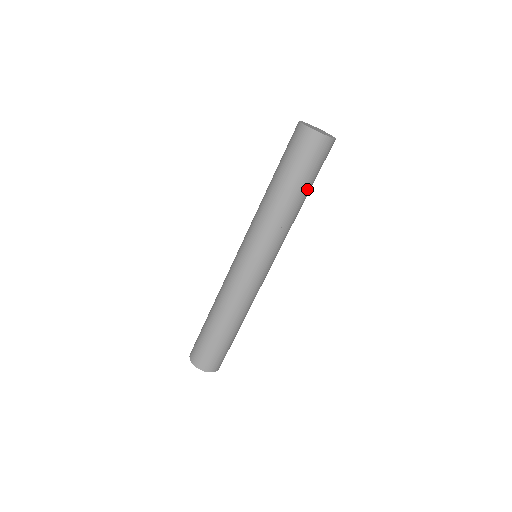
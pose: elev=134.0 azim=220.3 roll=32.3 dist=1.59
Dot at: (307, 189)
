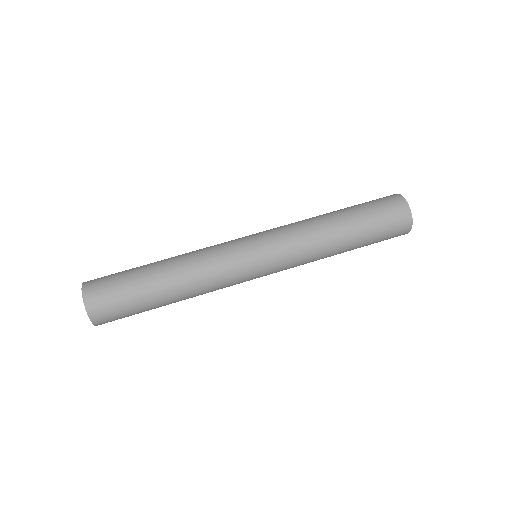
Dot at: (358, 242)
